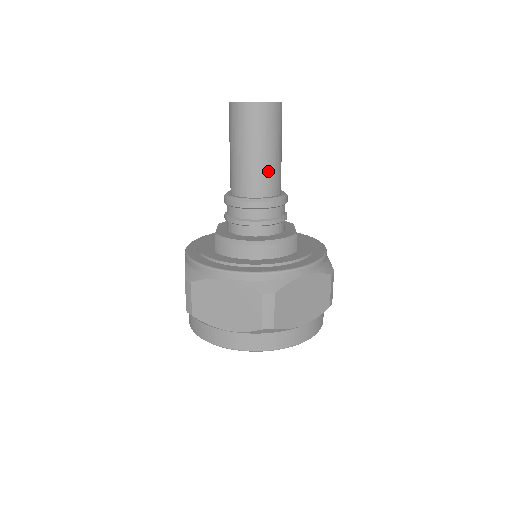
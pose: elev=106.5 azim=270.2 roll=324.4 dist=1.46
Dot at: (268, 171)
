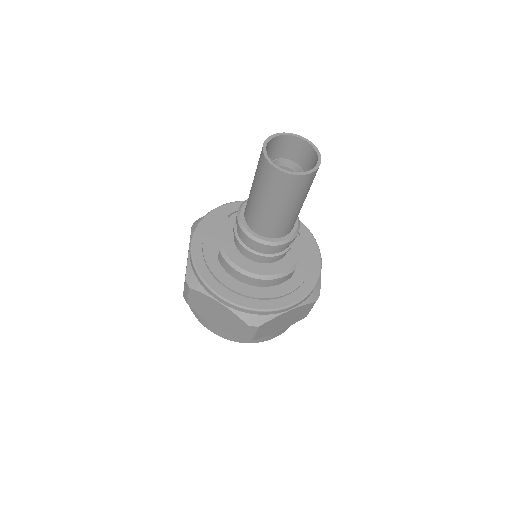
Dot at: (285, 222)
